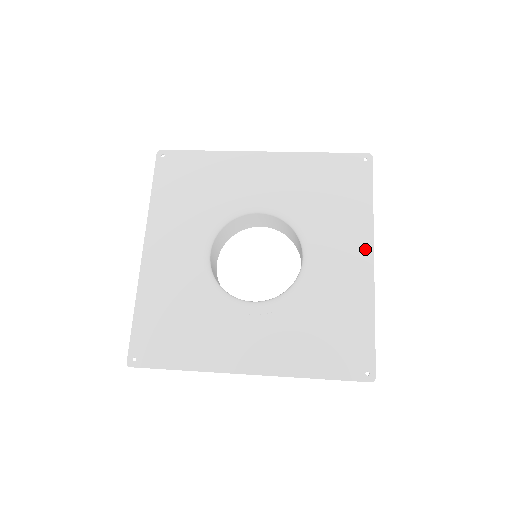
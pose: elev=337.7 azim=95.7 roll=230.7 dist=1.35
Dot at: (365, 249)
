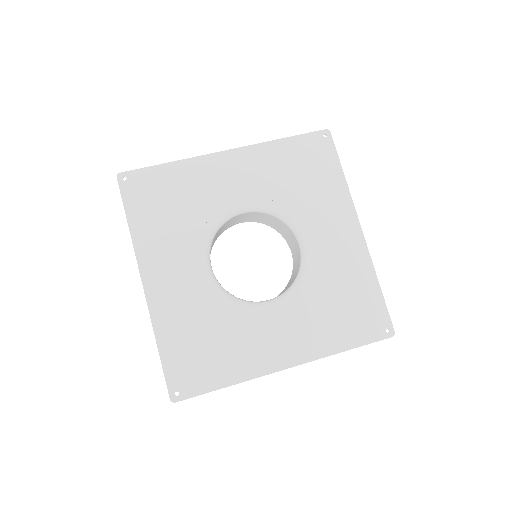
Dot at: (351, 221)
